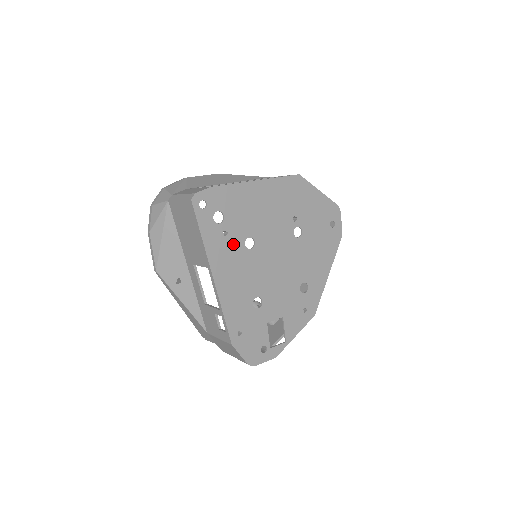
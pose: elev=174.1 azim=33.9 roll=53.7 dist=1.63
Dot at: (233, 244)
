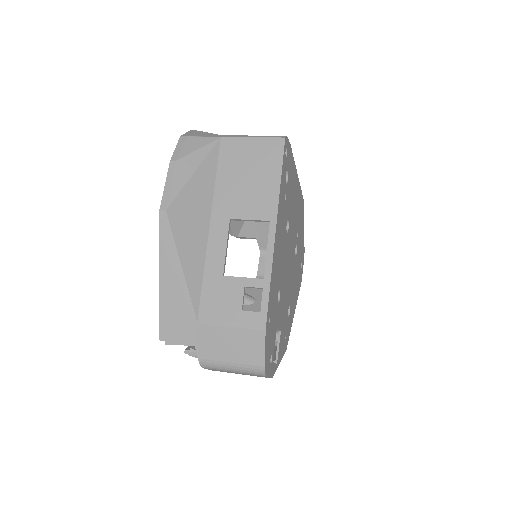
Dot at: (284, 214)
